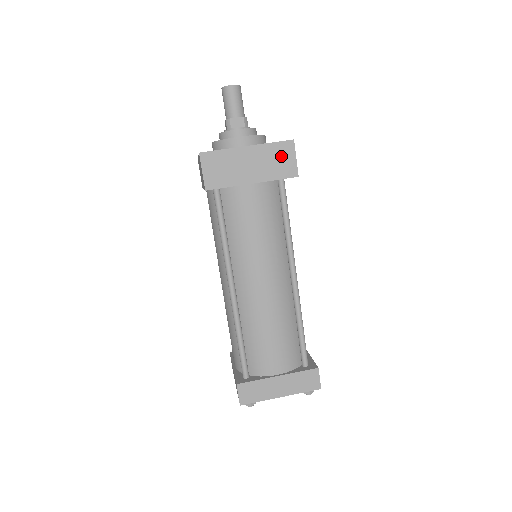
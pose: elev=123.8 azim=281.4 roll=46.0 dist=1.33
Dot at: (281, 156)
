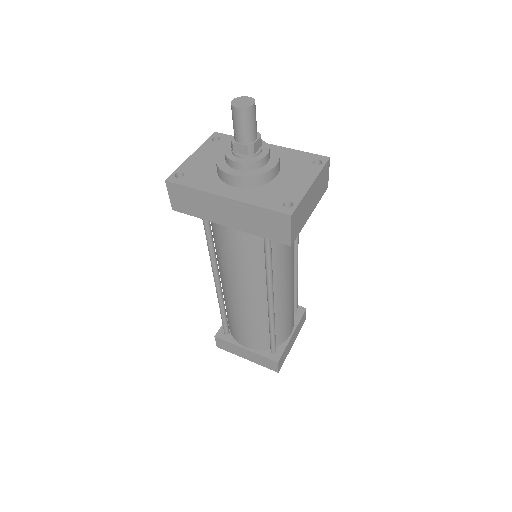
Dot at: (324, 178)
